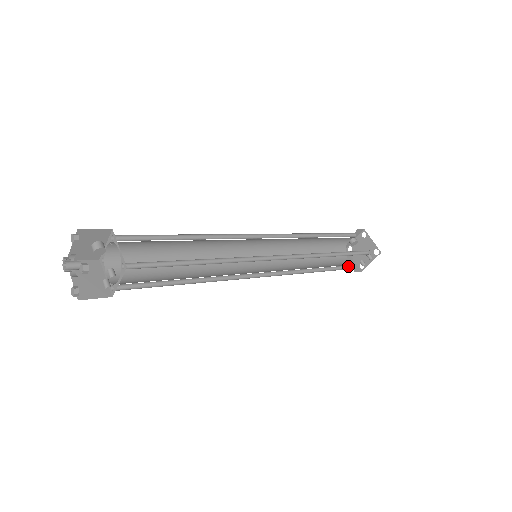
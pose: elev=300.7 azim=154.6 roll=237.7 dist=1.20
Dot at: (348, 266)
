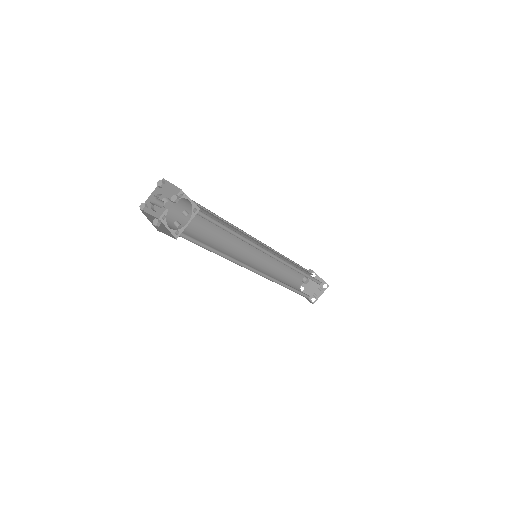
Dot at: (305, 296)
